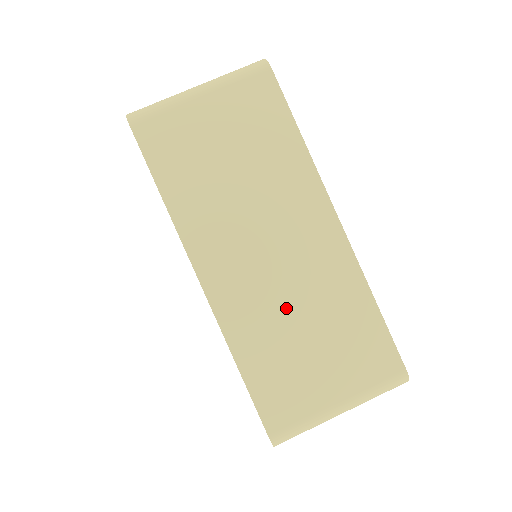
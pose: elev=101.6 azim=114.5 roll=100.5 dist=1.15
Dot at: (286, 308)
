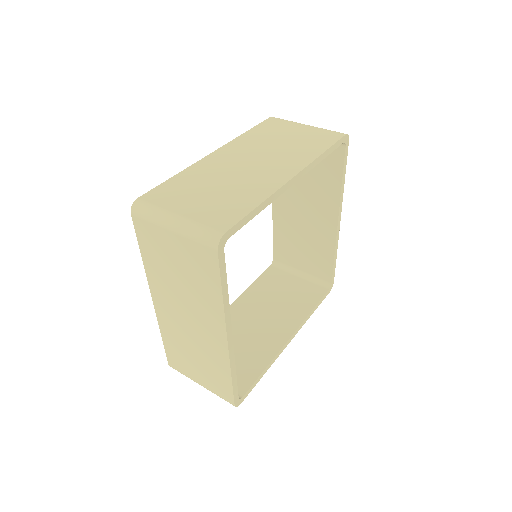
Dot at: (224, 178)
